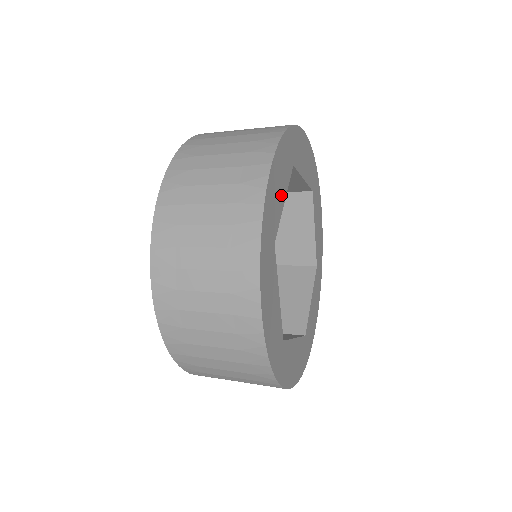
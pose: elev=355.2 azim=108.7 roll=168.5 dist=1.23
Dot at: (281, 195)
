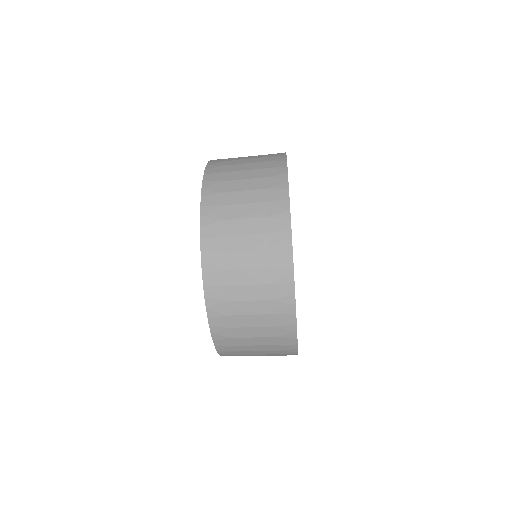
Dot at: occluded
